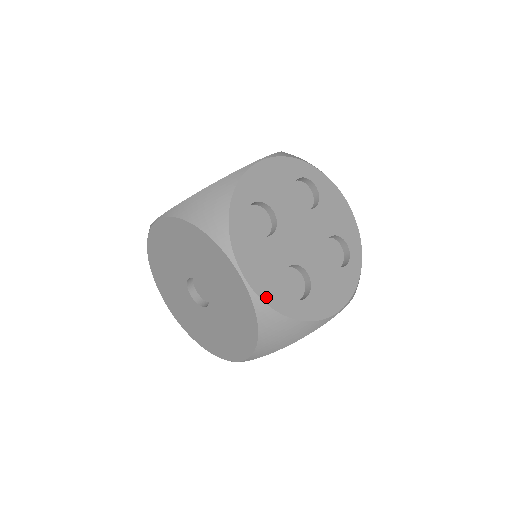
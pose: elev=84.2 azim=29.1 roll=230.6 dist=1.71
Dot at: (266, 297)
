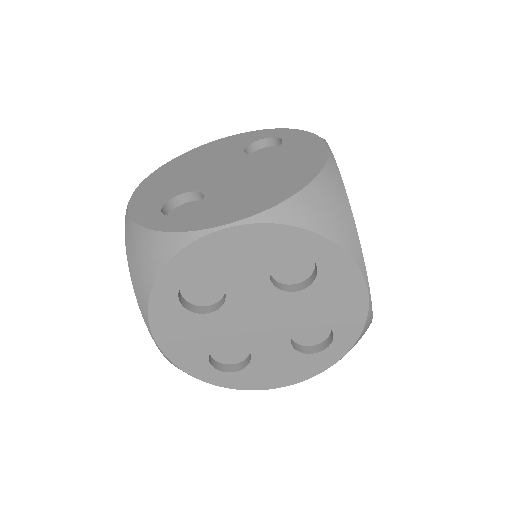
Dot at: (181, 363)
